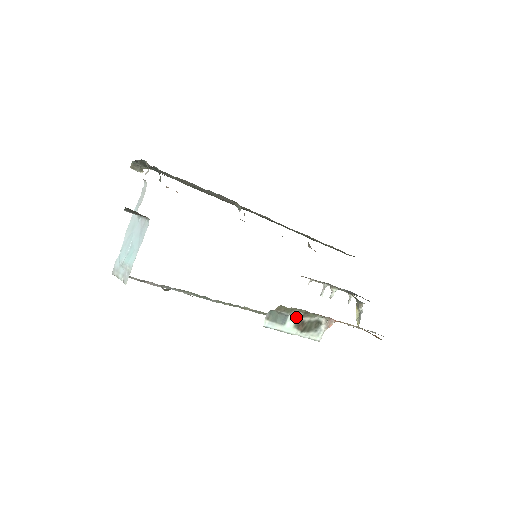
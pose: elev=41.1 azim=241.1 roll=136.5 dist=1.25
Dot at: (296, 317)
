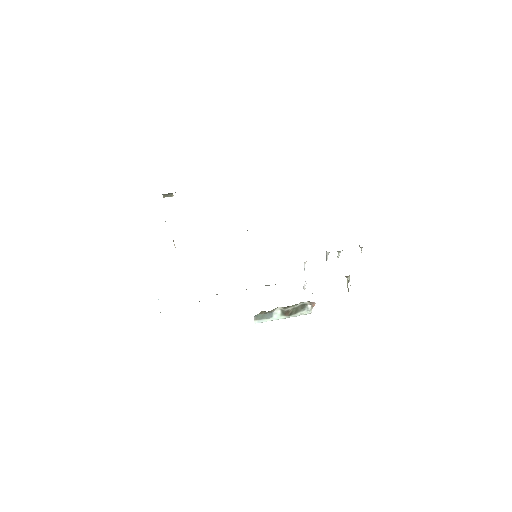
Dot at: (280, 310)
